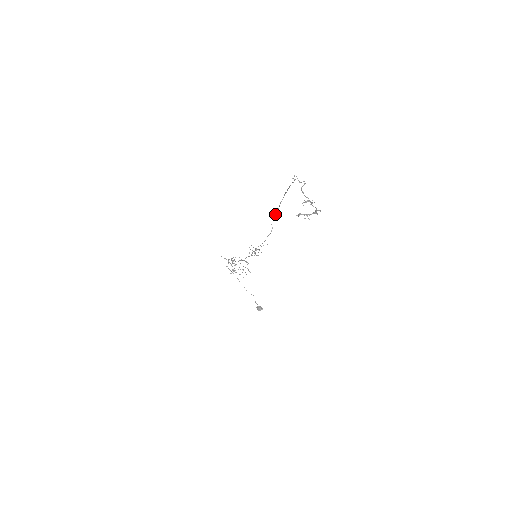
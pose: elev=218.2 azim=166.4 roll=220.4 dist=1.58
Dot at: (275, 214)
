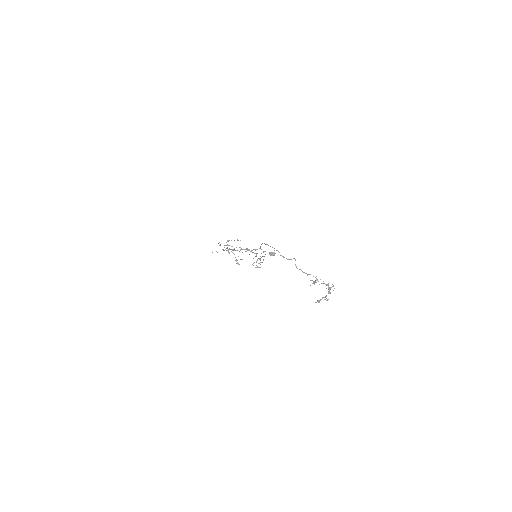
Dot at: (260, 246)
